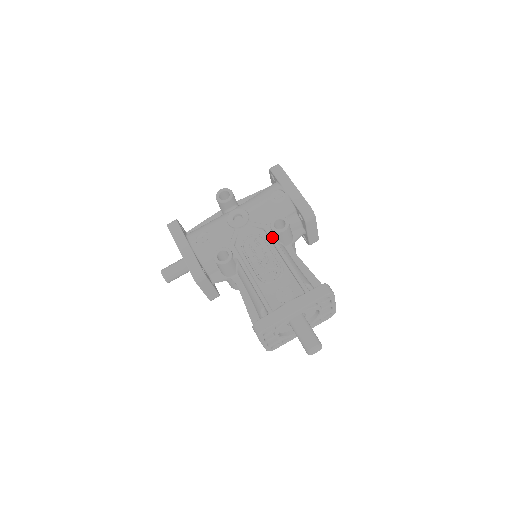
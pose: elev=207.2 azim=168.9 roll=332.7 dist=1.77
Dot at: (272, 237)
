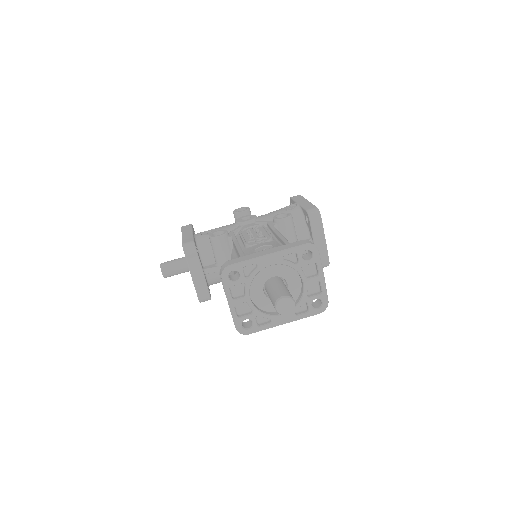
Dot at: (272, 225)
